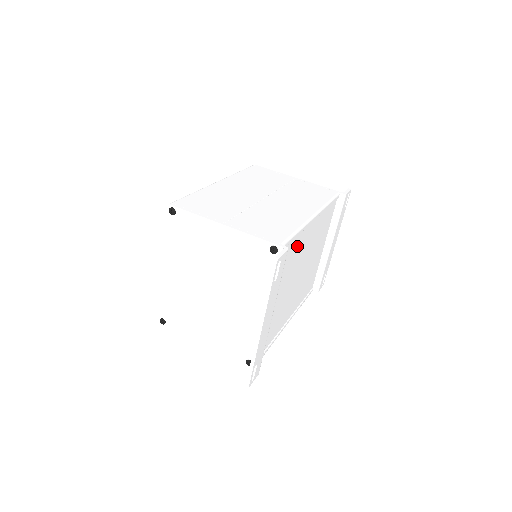
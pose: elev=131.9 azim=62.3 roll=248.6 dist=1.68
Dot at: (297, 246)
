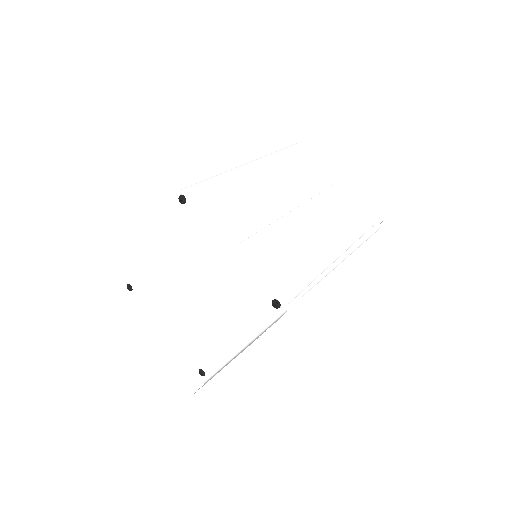
Dot at: occluded
